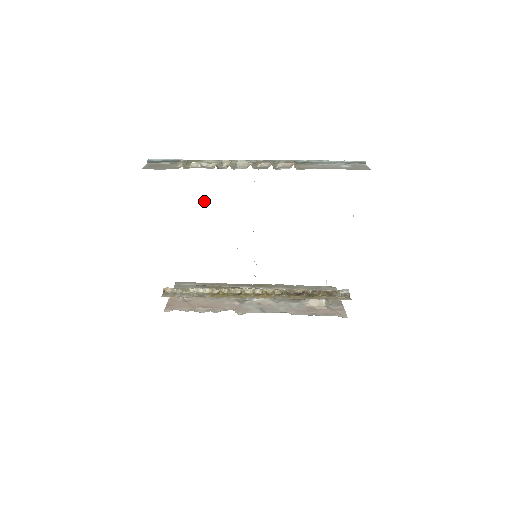
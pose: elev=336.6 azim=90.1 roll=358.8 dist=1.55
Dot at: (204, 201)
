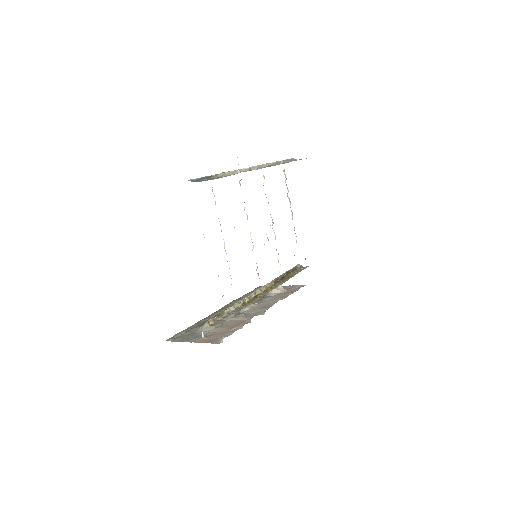
Dot at: occluded
